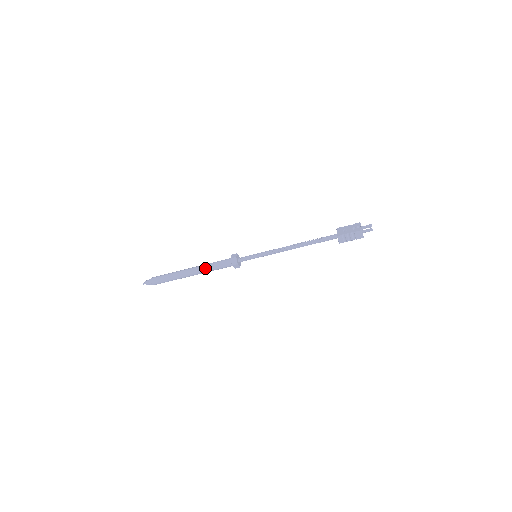
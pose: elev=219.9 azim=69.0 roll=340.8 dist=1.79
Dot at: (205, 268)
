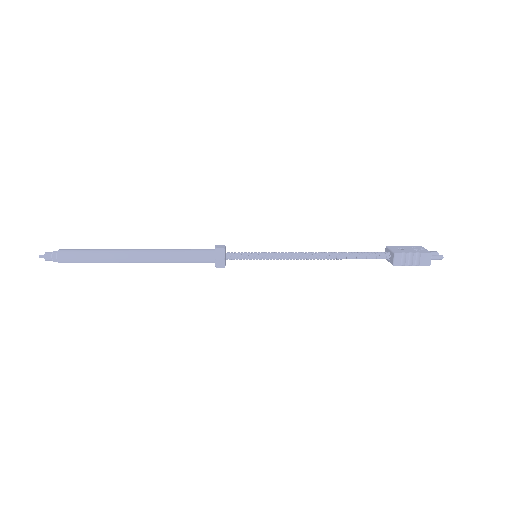
Dot at: (165, 254)
